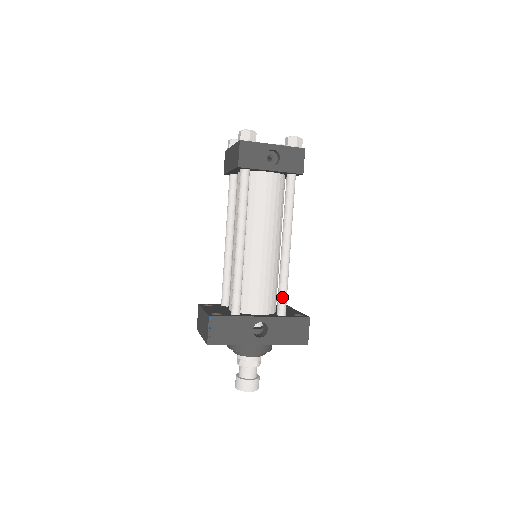
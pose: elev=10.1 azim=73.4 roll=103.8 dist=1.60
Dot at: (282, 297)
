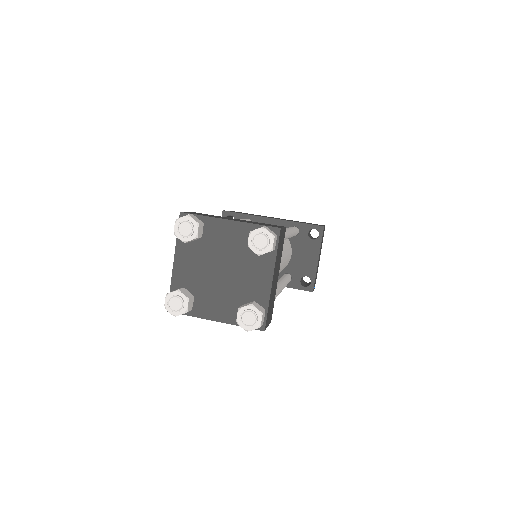
Dot at: occluded
